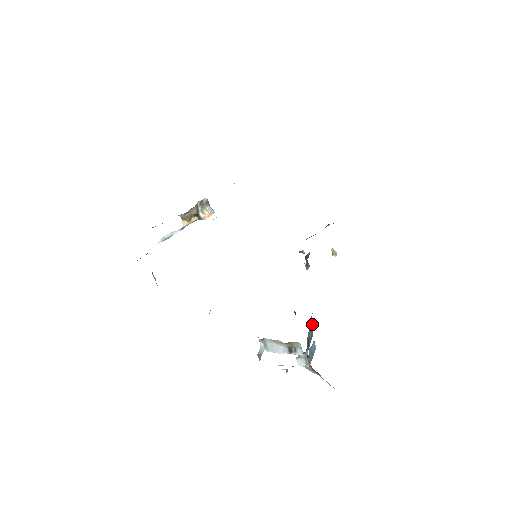
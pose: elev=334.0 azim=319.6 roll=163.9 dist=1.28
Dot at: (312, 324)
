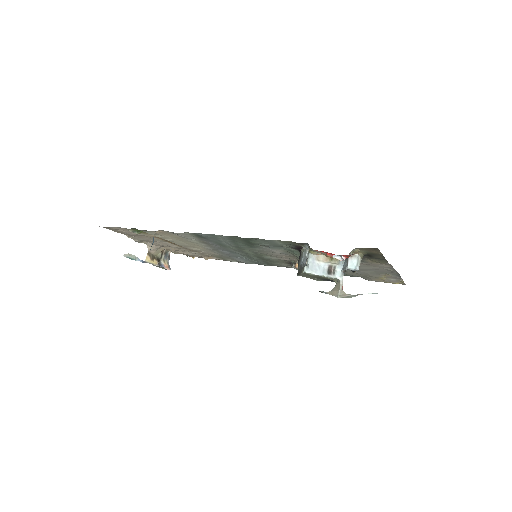
Dot at: occluded
